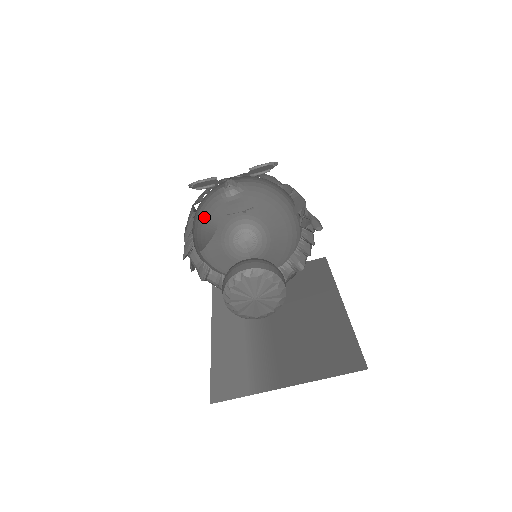
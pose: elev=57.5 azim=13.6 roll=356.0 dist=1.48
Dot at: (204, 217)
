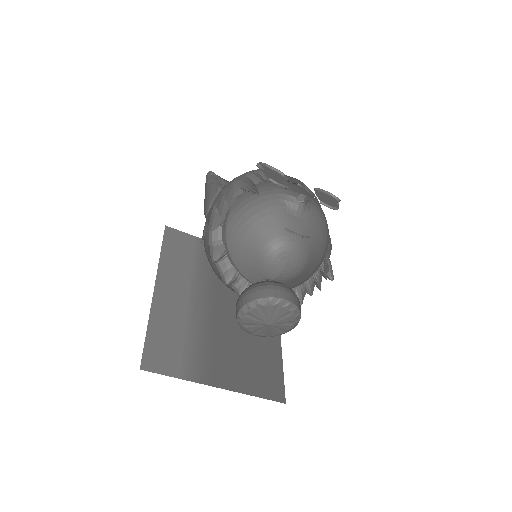
Dot at: (260, 211)
